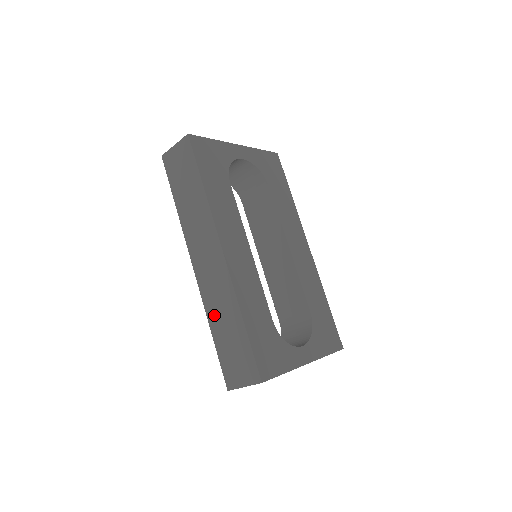
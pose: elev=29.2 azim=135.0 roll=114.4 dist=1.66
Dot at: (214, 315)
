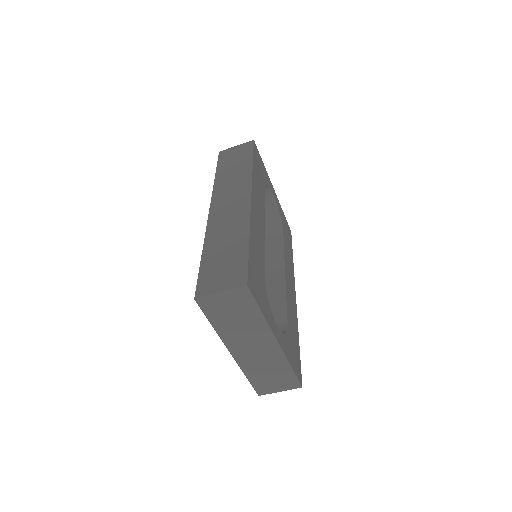
Dot at: (214, 239)
